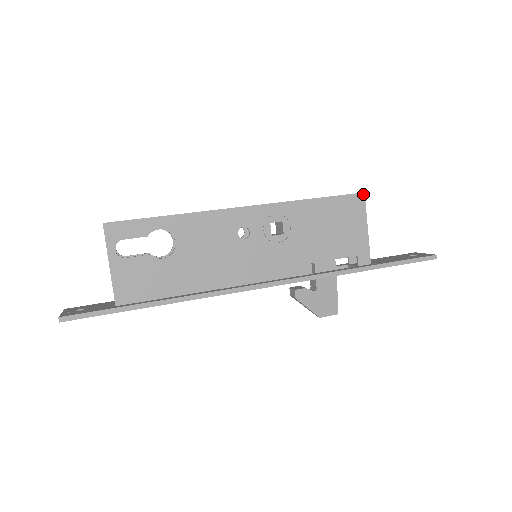
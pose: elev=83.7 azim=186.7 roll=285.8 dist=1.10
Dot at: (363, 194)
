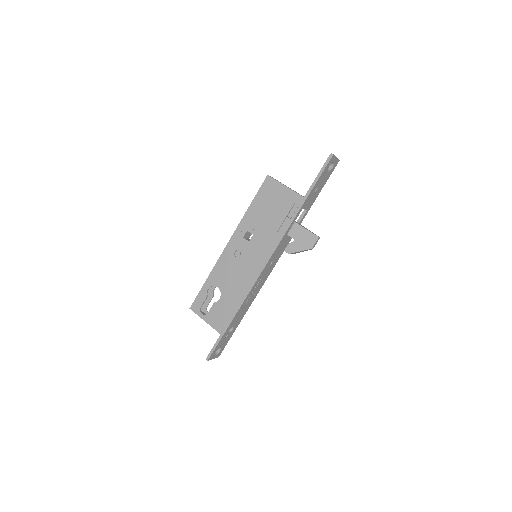
Dot at: (268, 176)
